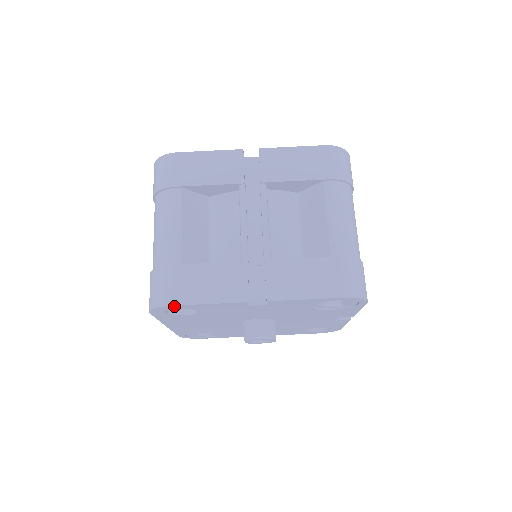
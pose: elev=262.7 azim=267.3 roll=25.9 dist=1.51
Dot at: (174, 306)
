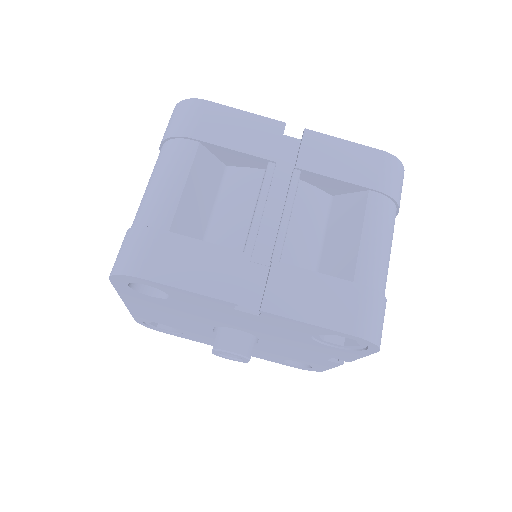
Dot at: (143, 280)
